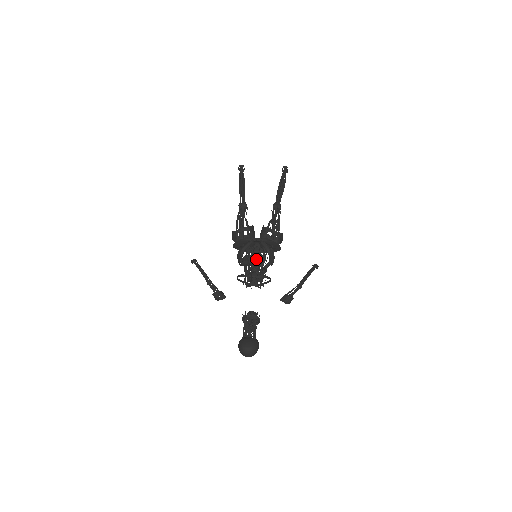
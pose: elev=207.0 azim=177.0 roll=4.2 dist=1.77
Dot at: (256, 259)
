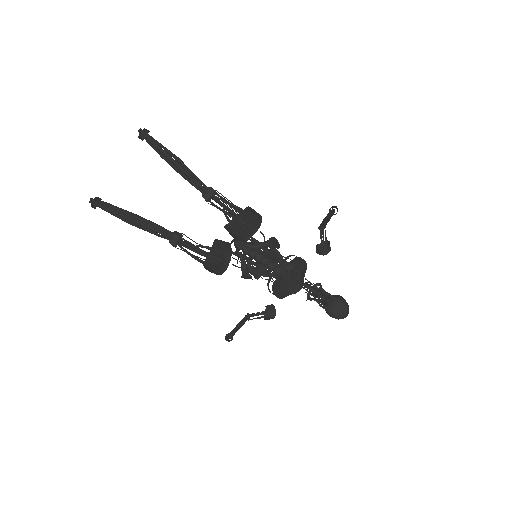
Dot at: (260, 258)
